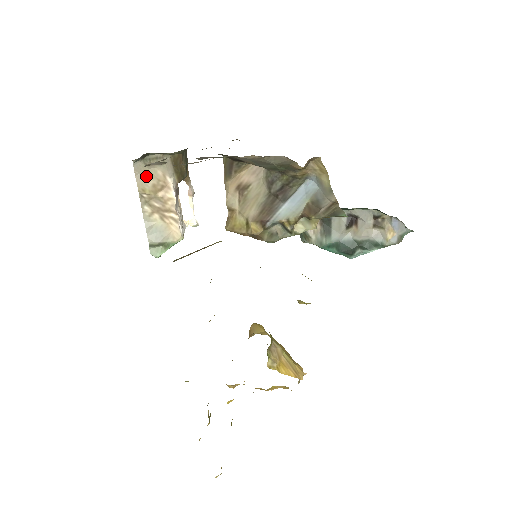
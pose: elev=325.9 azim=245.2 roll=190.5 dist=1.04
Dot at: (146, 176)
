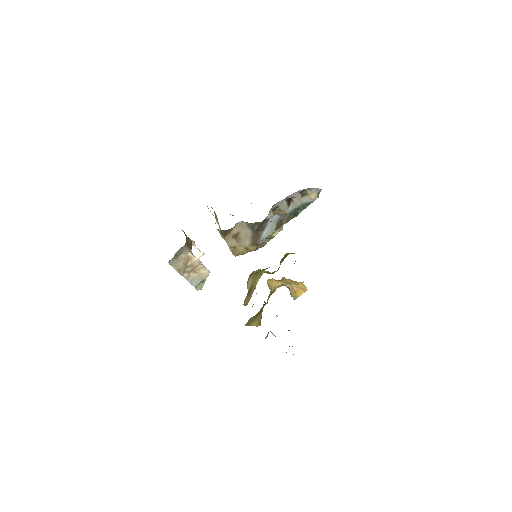
Dot at: (177, 263)
